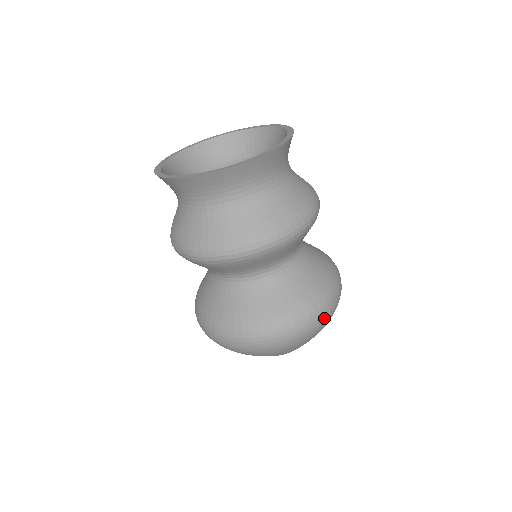
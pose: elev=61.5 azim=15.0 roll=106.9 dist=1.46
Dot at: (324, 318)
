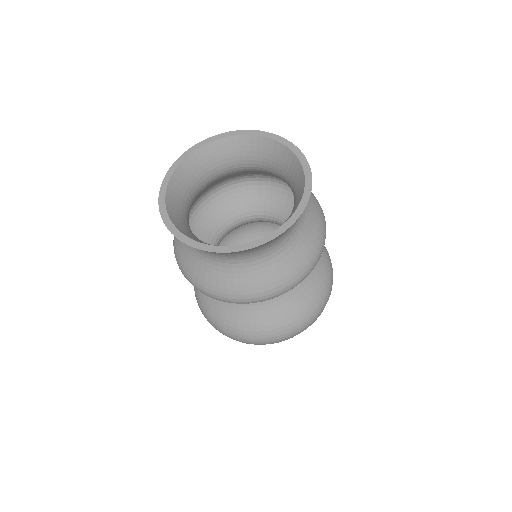
Dot at: occluded
